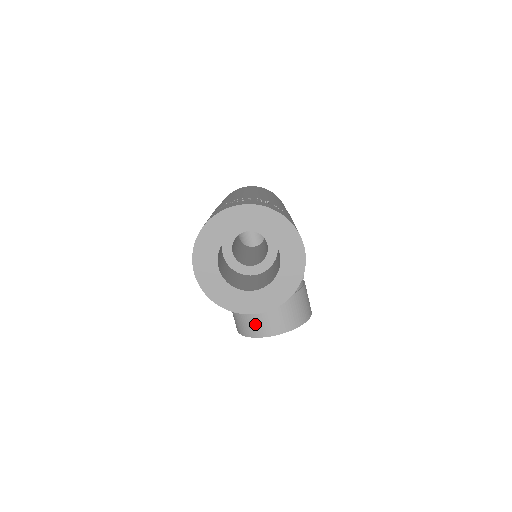
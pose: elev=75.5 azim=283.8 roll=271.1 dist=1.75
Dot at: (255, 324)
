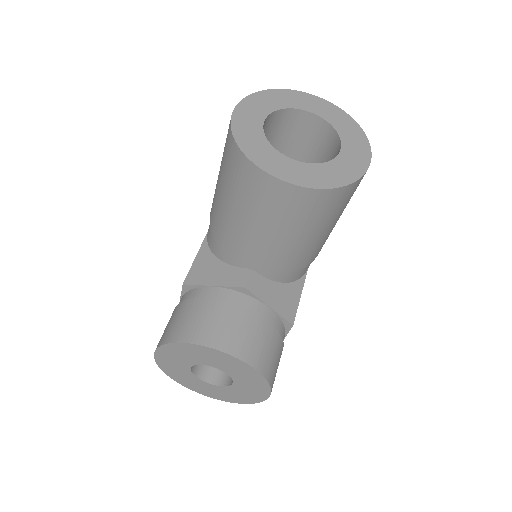
Dot at: (202, 323)
